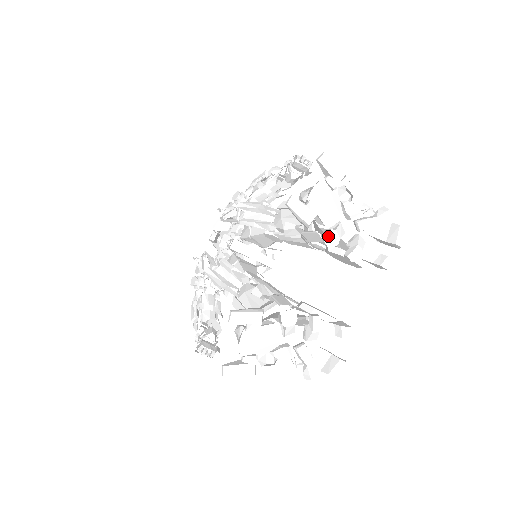
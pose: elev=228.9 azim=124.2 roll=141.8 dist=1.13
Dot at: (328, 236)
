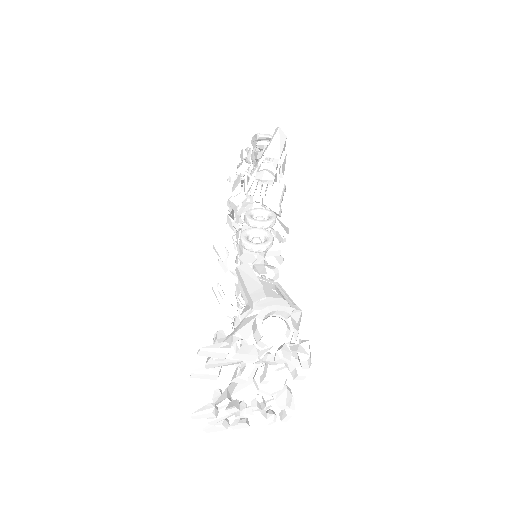
Dot at: (236, 380)
